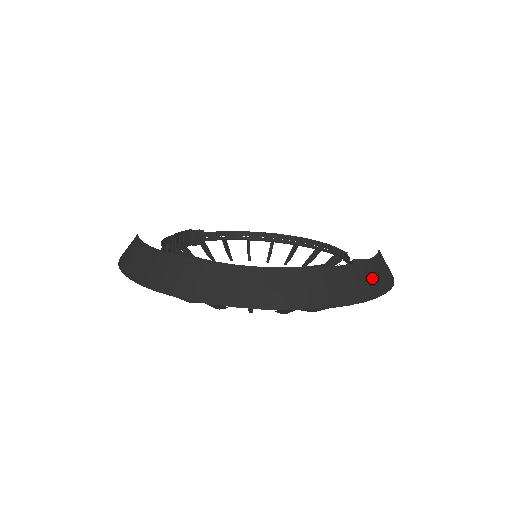
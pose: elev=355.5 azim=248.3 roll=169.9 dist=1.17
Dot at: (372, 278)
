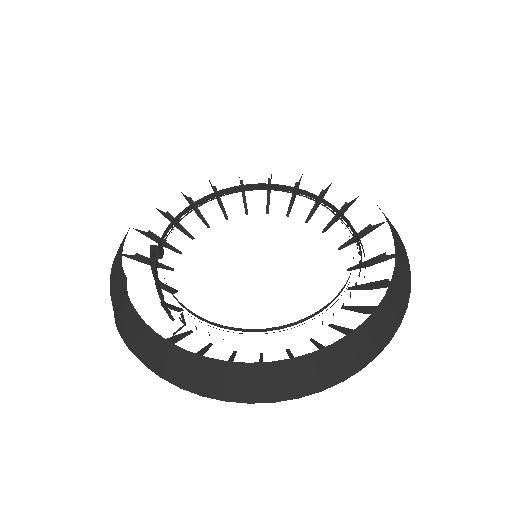
Dot at: (402, 258)
